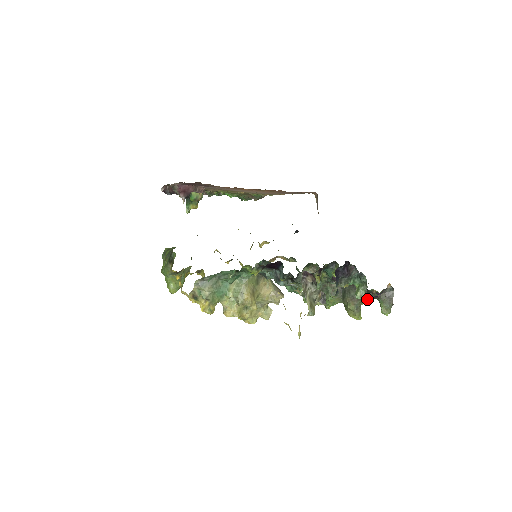
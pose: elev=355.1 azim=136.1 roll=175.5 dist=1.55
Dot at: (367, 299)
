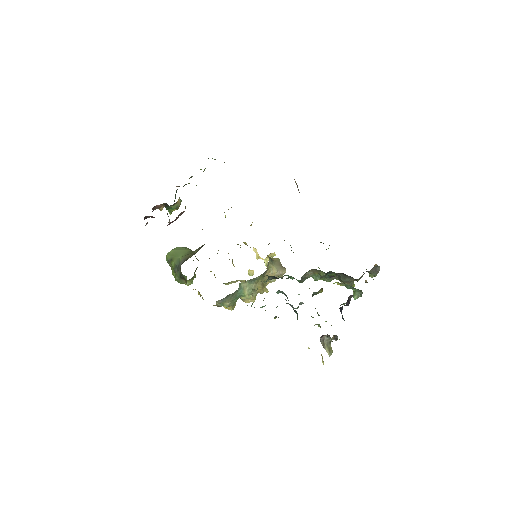
Dot at: occluded
